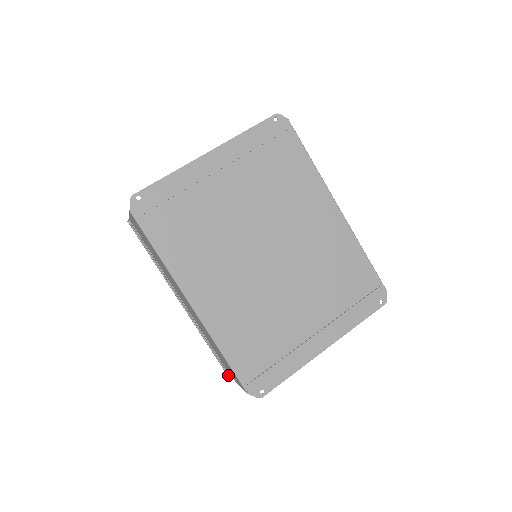
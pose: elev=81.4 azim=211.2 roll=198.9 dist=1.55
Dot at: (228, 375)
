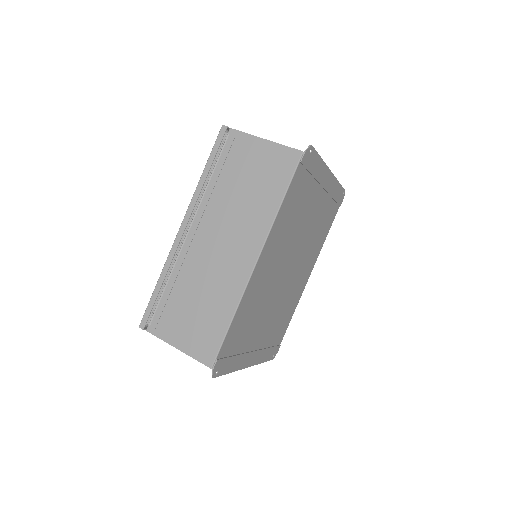
Dot at: (141, 327)
